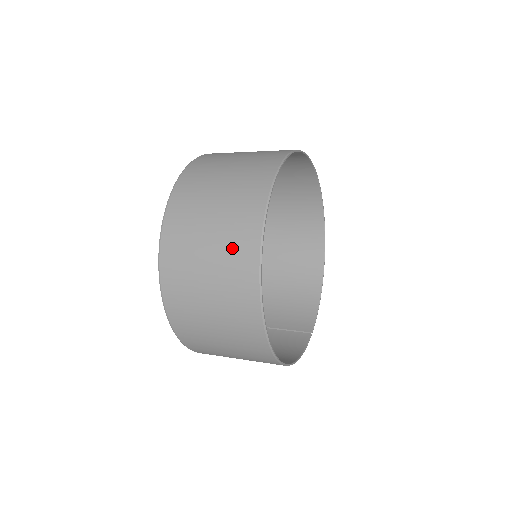
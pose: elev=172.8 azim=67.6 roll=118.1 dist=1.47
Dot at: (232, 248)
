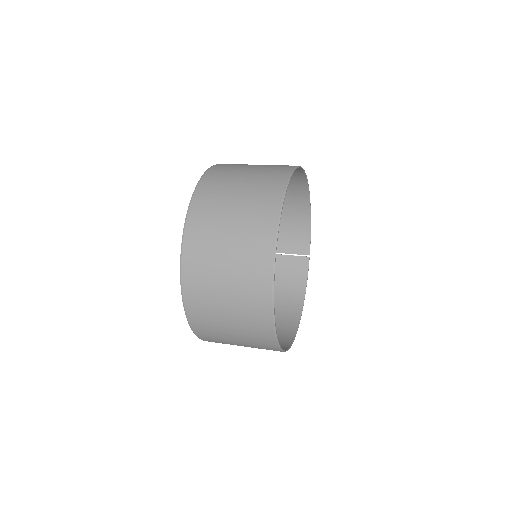
Dot at: (254, 339)
